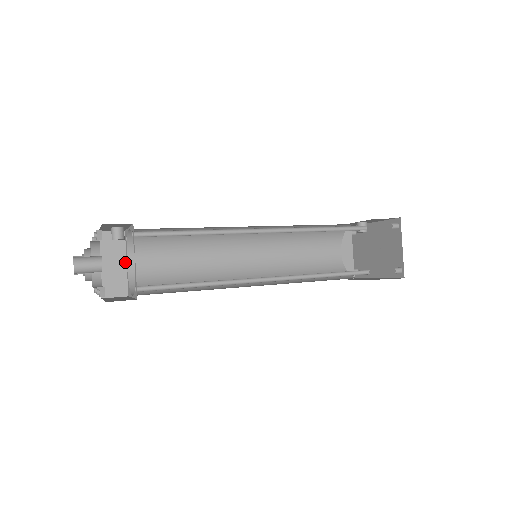
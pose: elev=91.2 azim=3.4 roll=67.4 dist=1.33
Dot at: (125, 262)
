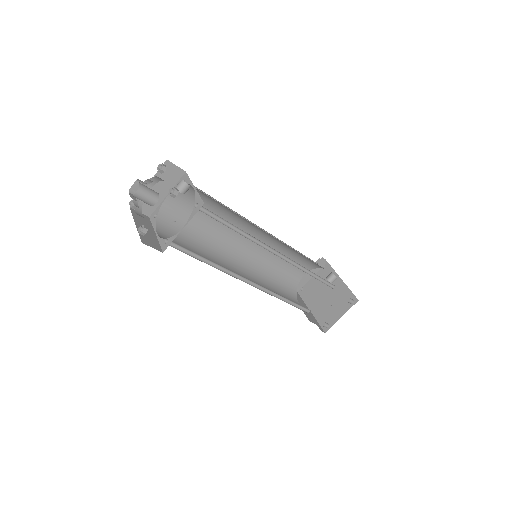
Dot at: (167, 193)
